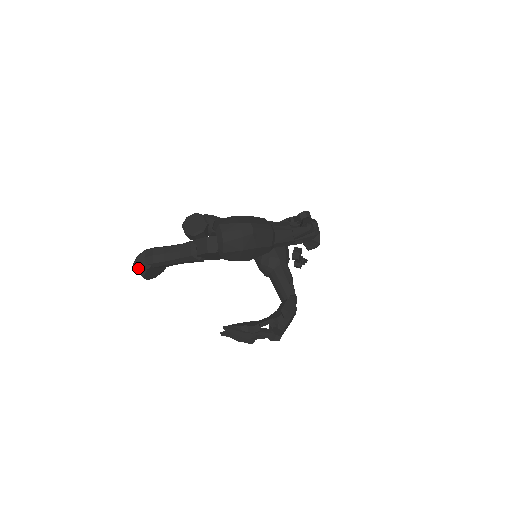
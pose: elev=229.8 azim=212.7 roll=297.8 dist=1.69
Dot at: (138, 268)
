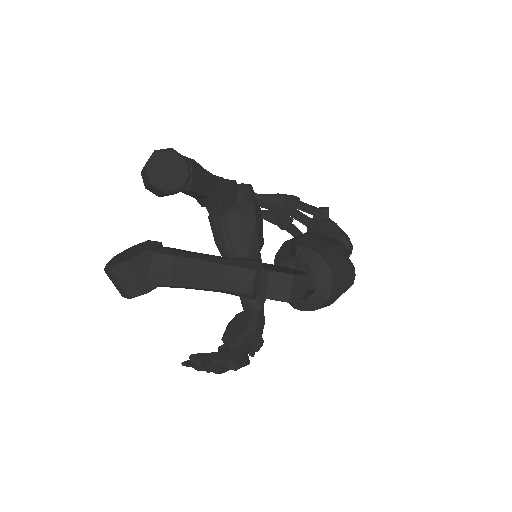
Dot at: (125, 281)
